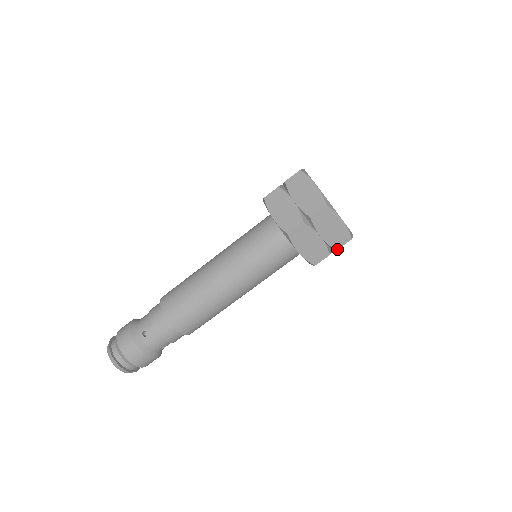
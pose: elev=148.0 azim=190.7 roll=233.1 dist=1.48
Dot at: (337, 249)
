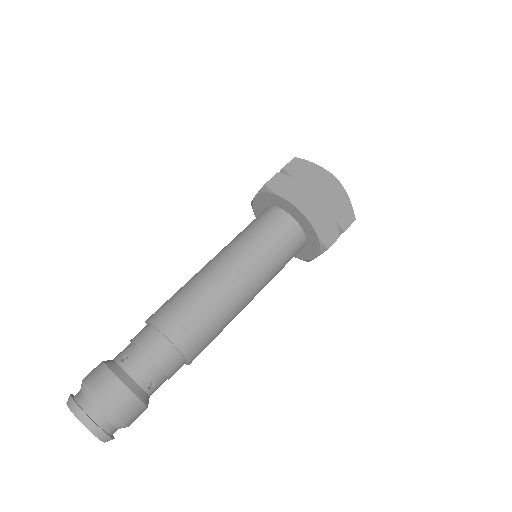
Dot at: occluded
